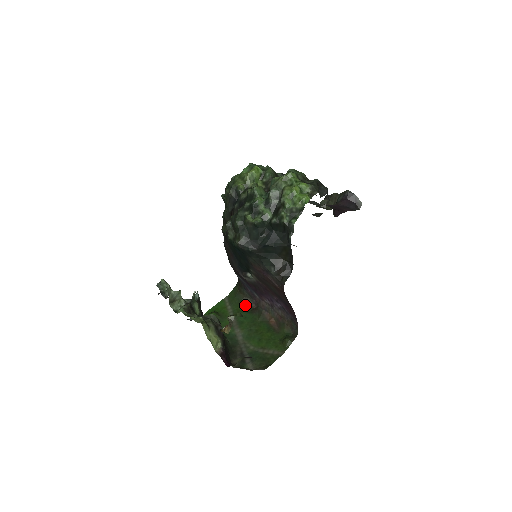
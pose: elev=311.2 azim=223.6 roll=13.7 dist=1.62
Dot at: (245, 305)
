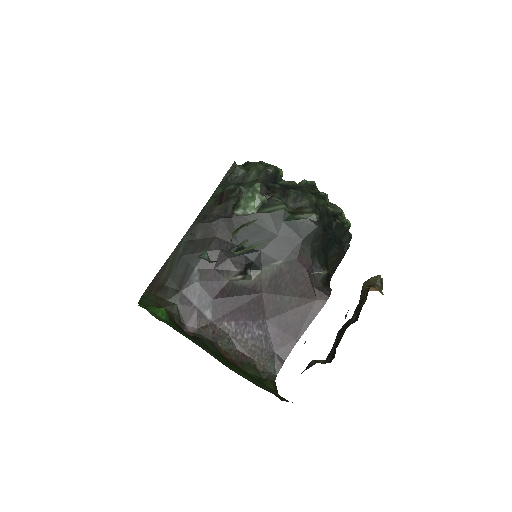
Dot at: (178, 325)
